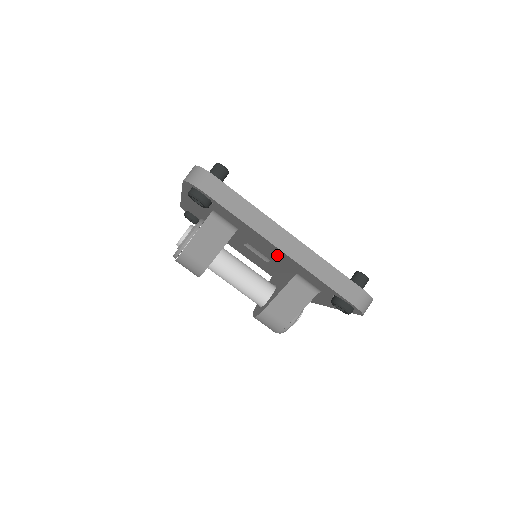
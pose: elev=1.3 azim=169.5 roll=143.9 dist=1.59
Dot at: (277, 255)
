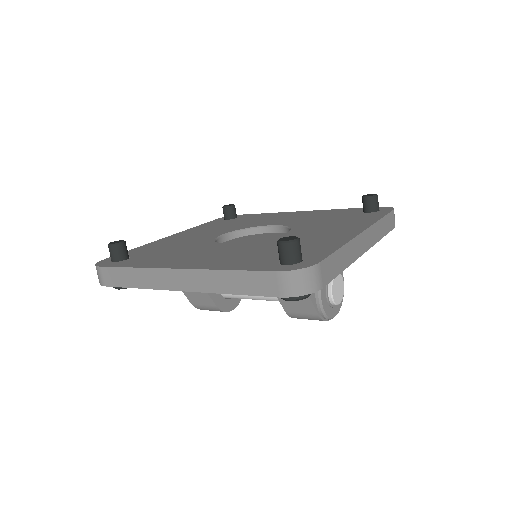
Dot at: occluded
